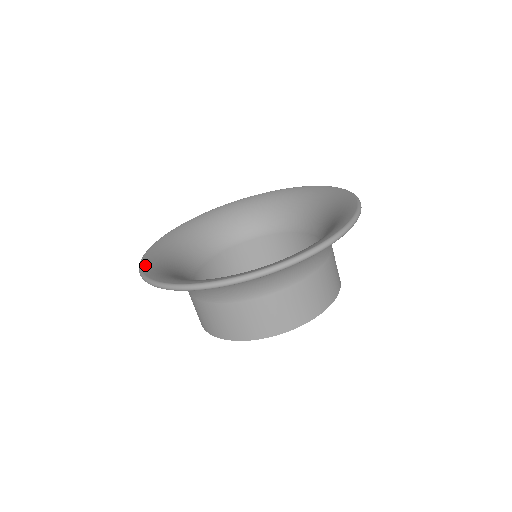
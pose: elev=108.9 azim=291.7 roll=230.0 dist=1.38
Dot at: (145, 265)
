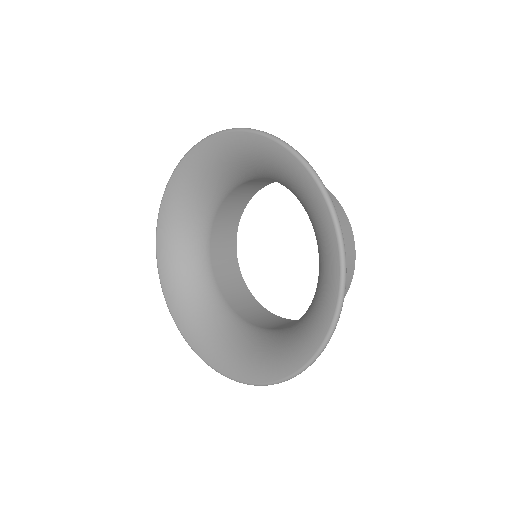
Dot at: (198, 350)
